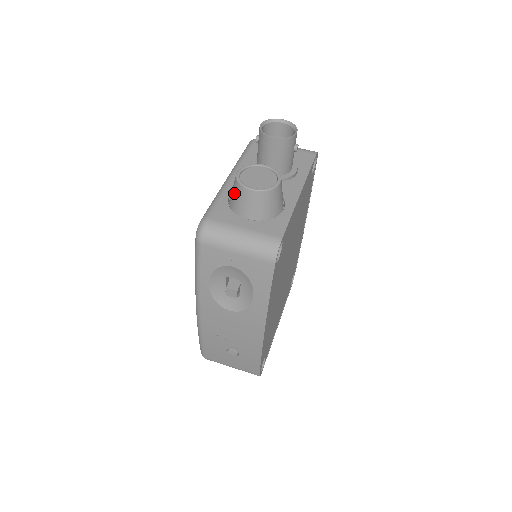
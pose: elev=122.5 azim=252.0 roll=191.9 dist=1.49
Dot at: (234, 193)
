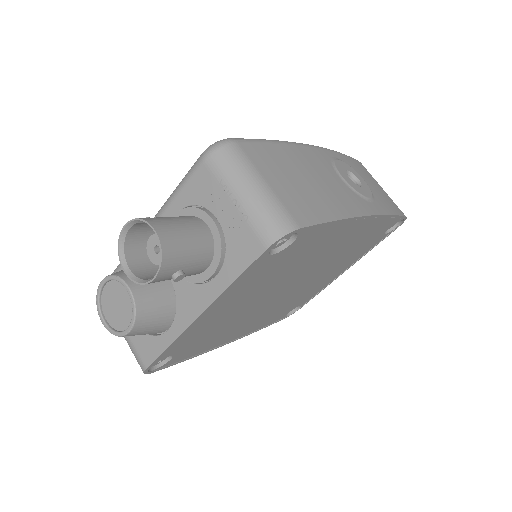
Dot at: occluded
